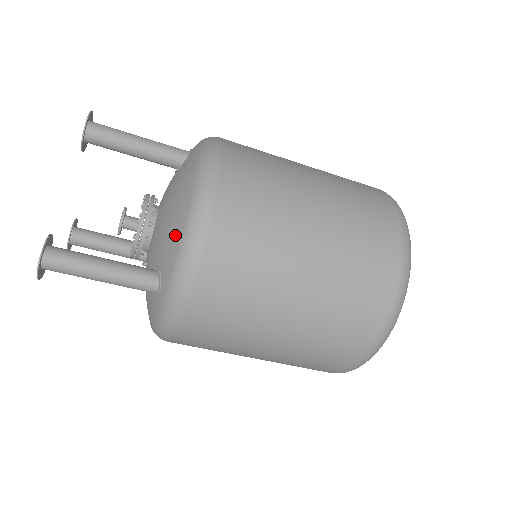
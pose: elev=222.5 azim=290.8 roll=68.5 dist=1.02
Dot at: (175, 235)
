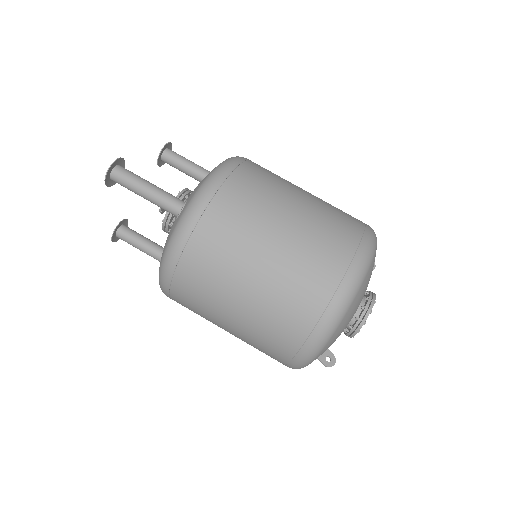
Dot at: (206, 176)
